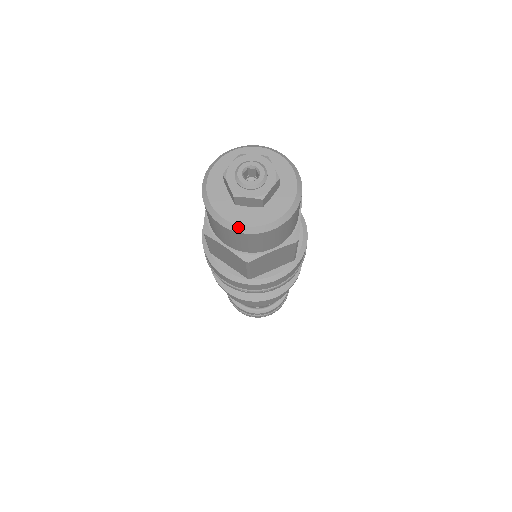
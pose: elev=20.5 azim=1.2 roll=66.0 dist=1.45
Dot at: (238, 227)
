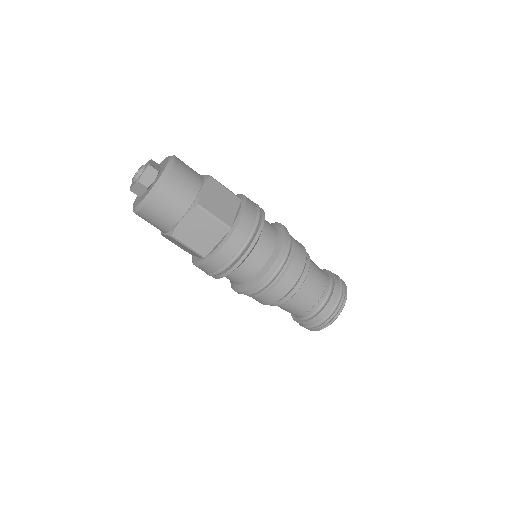
Dot at: (137, 208)
